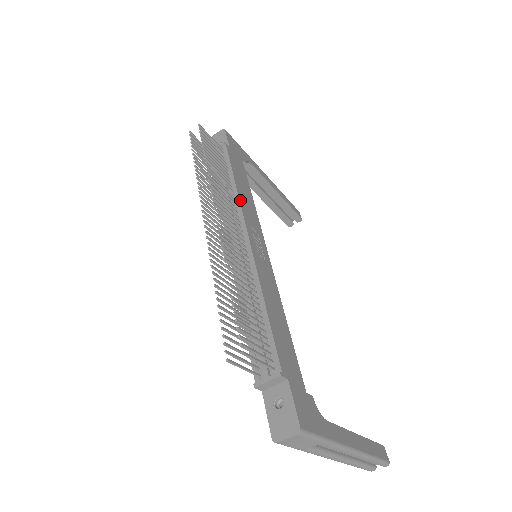
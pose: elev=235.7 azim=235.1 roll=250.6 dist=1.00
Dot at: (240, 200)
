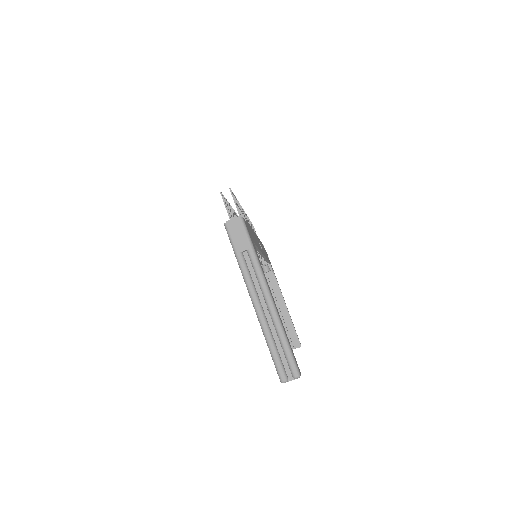
Dot at: occluded
